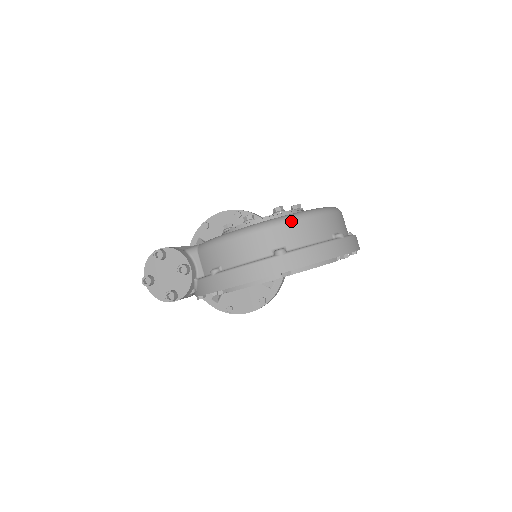
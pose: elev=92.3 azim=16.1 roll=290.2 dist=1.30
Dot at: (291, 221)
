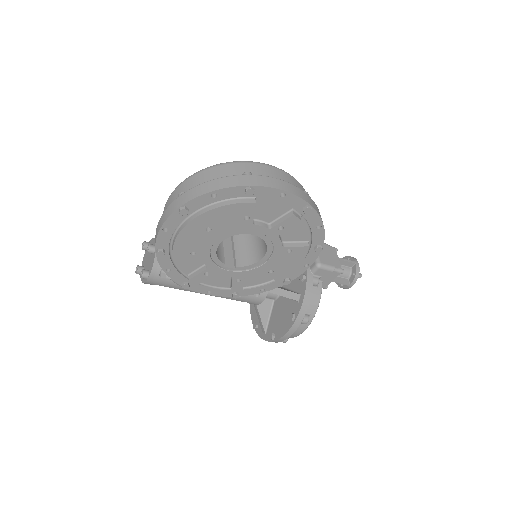
Dot at: (198, 172)
